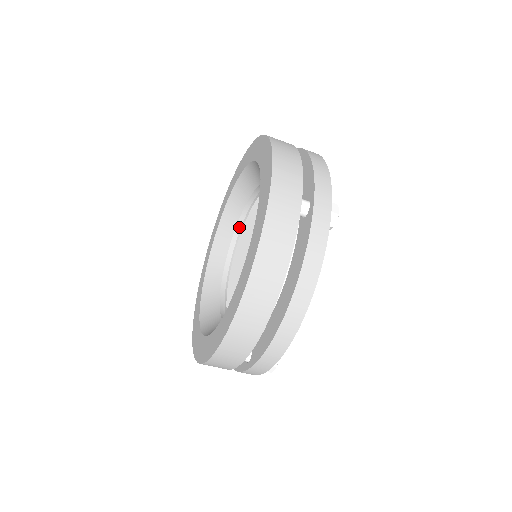
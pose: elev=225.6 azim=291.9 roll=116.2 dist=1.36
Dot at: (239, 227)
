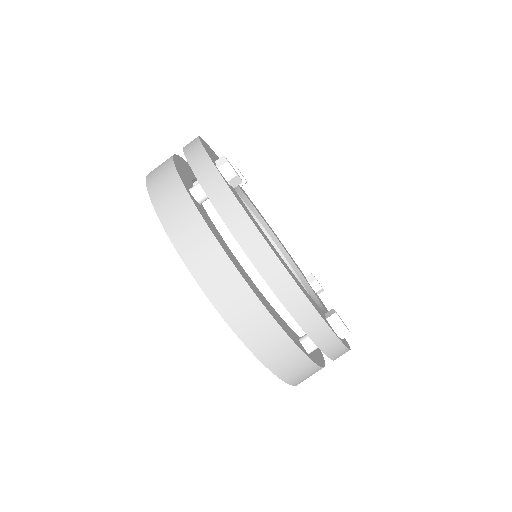
Dot at: occluded
